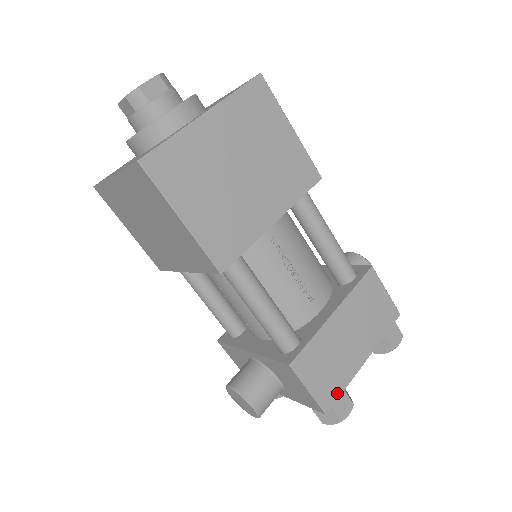
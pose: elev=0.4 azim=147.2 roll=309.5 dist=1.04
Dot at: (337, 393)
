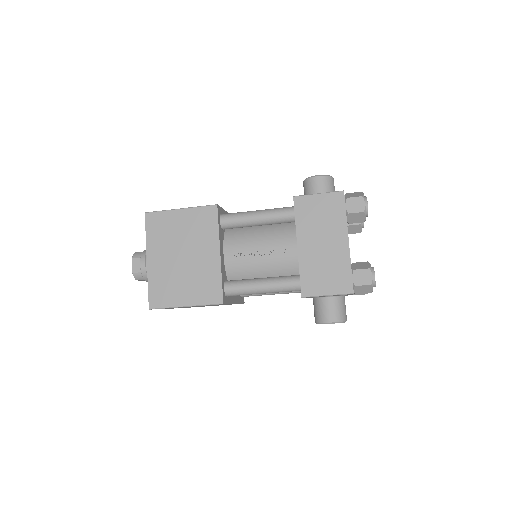
Dot at: (348, 277)
